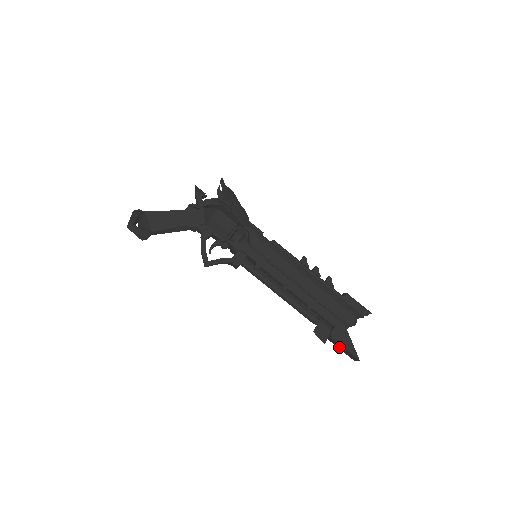
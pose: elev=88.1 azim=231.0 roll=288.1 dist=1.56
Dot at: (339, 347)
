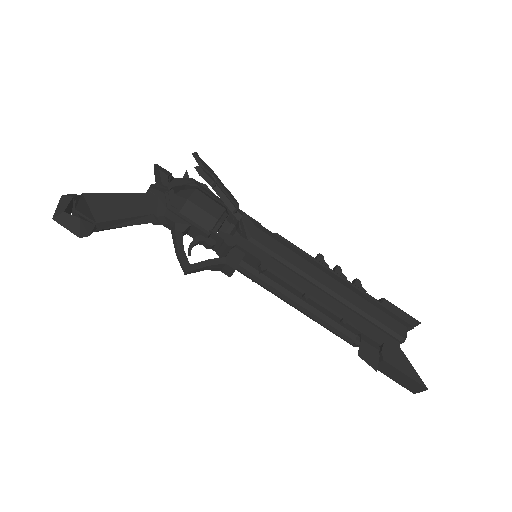
Dot at: (392, 375)
